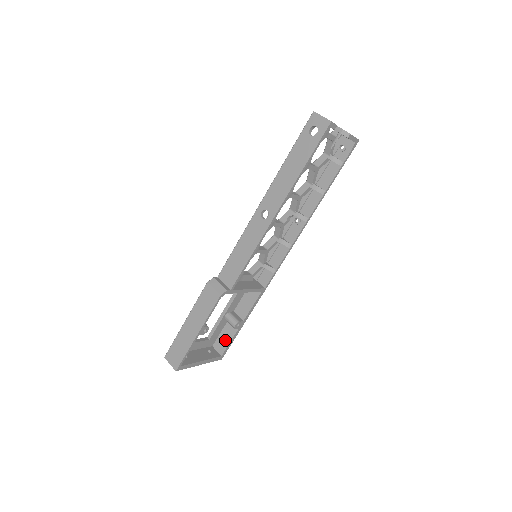
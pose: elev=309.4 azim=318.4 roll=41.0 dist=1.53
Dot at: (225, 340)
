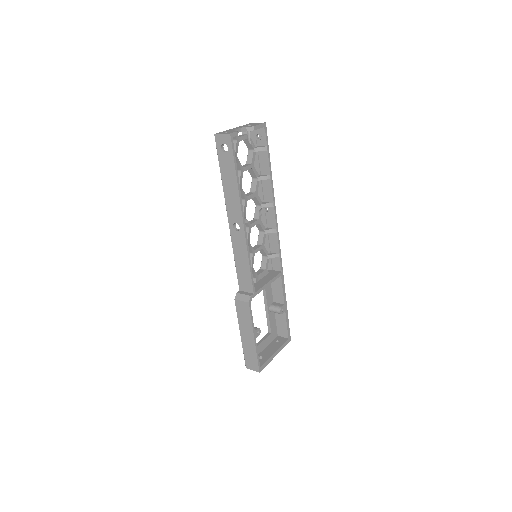
Dot at: (282, 326)
